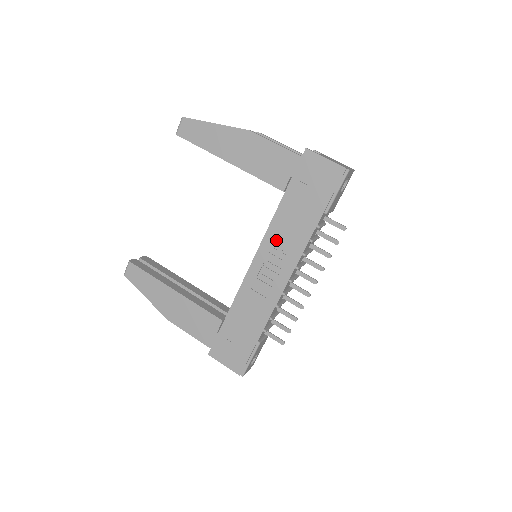
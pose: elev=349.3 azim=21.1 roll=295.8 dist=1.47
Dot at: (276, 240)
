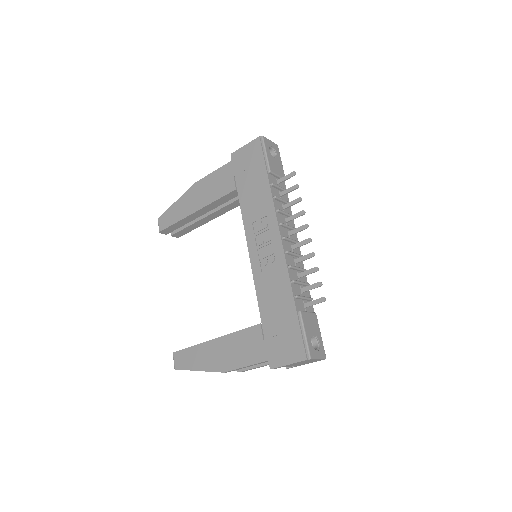
Dot at: (253, 221)
